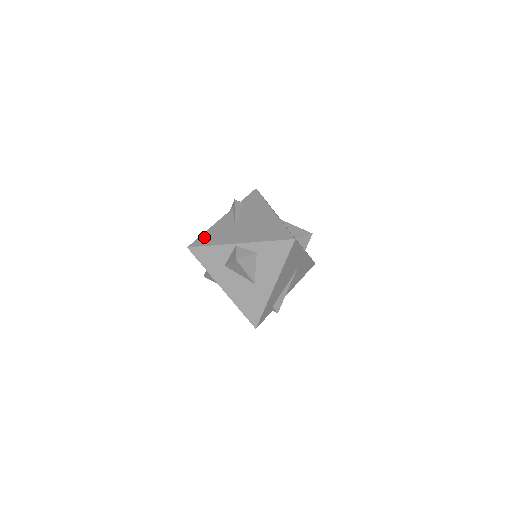
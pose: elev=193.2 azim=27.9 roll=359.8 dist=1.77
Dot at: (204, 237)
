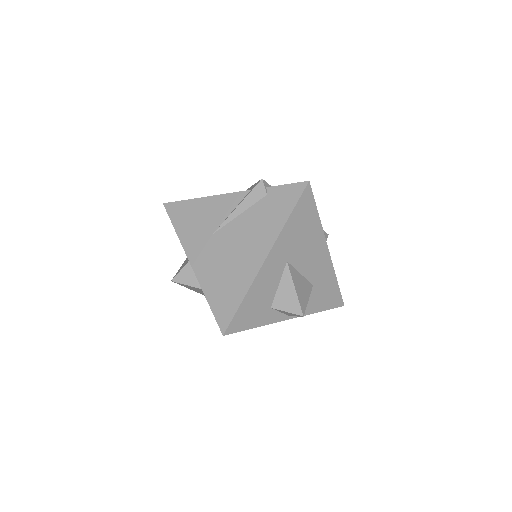
Dot at: (185, 207)
